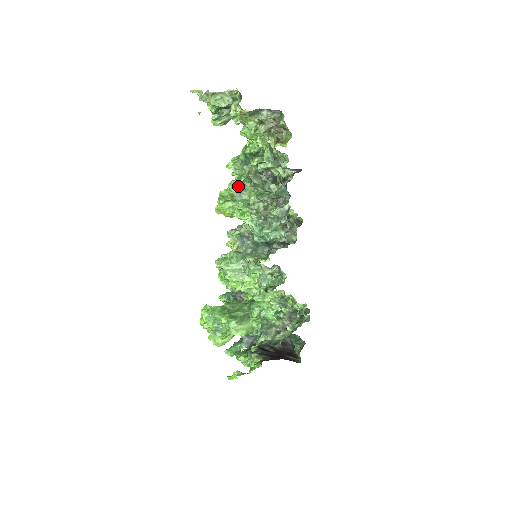
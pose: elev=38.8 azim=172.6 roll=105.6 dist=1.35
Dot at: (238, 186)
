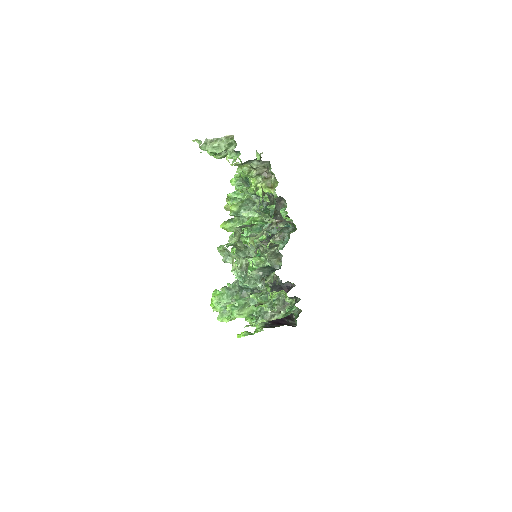
Dot at: (224, 250)
